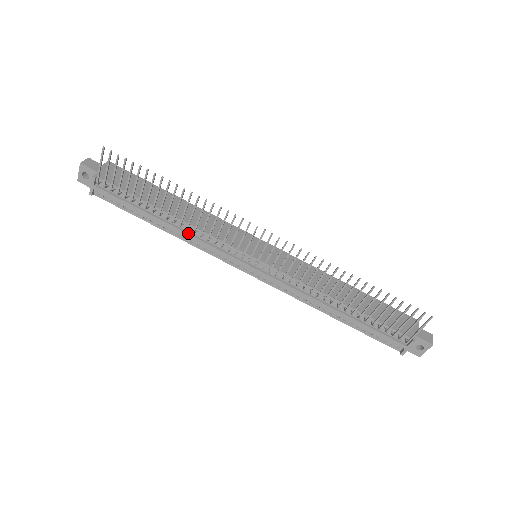
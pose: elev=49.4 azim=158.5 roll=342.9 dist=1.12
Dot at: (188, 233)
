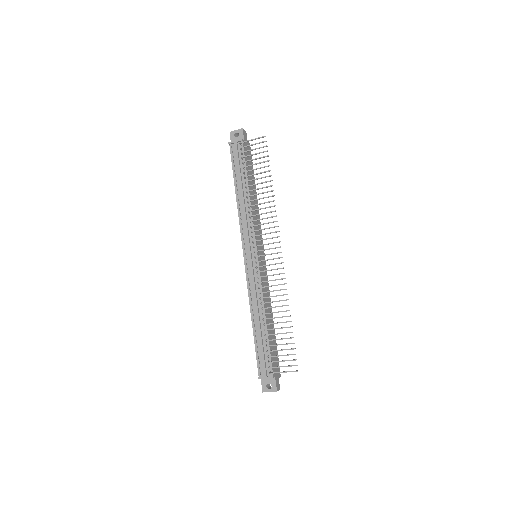
Dot at: (245, 209)
